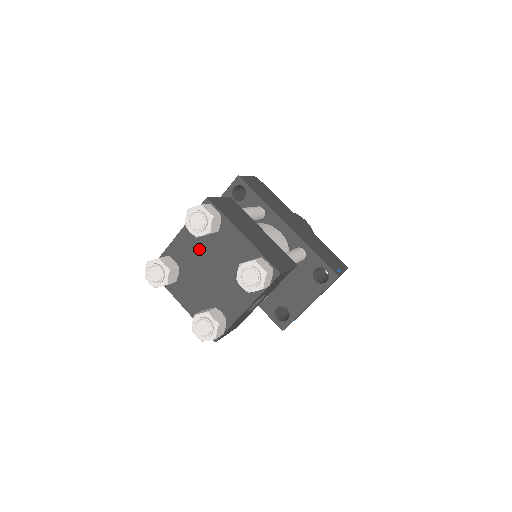
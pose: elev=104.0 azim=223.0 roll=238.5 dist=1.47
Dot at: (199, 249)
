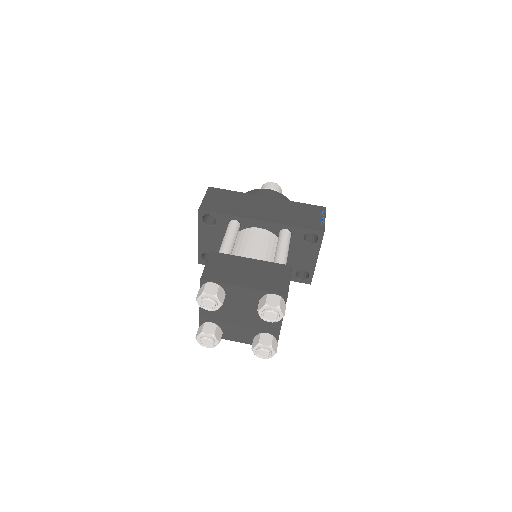
Dot at: (221, 309)
